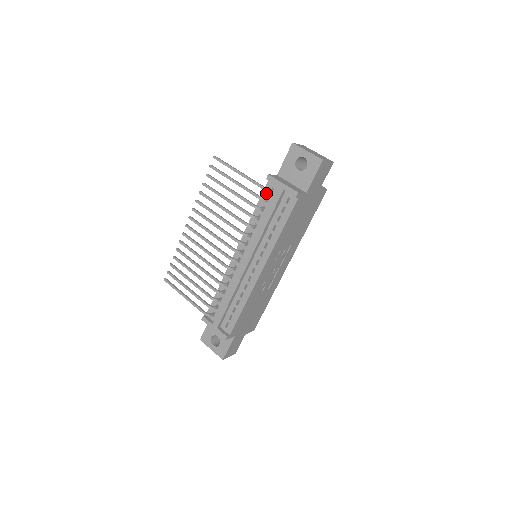
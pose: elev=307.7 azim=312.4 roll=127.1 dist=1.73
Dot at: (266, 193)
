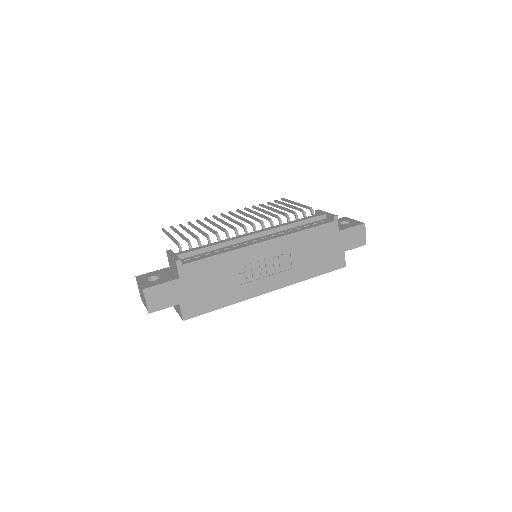
Dot at: occluded
